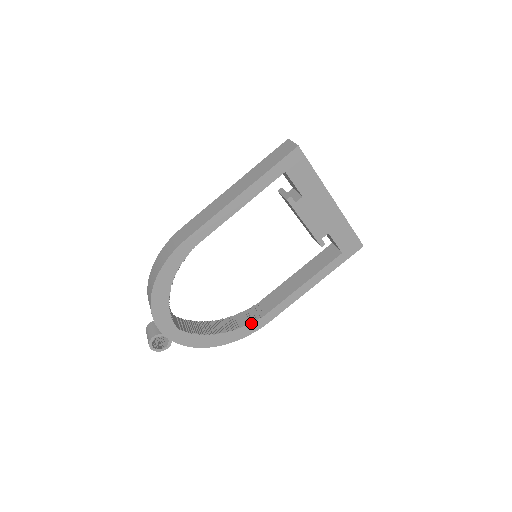
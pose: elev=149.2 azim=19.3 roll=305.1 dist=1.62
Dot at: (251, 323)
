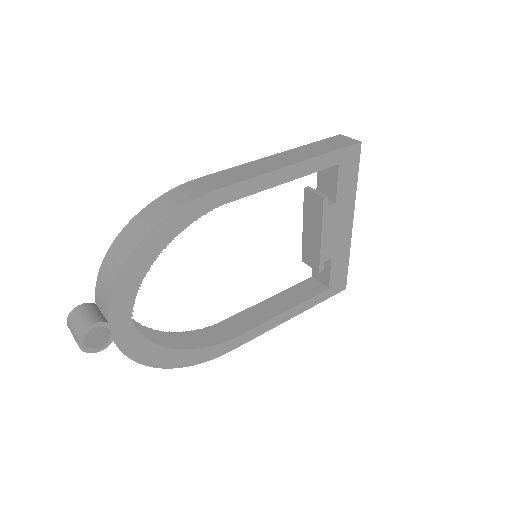
Dot at: (213, 346)
